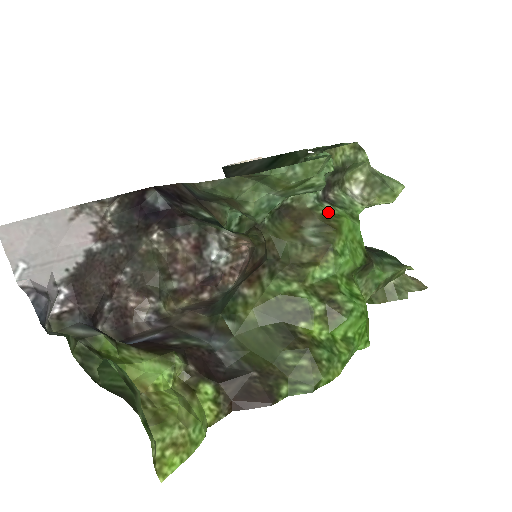
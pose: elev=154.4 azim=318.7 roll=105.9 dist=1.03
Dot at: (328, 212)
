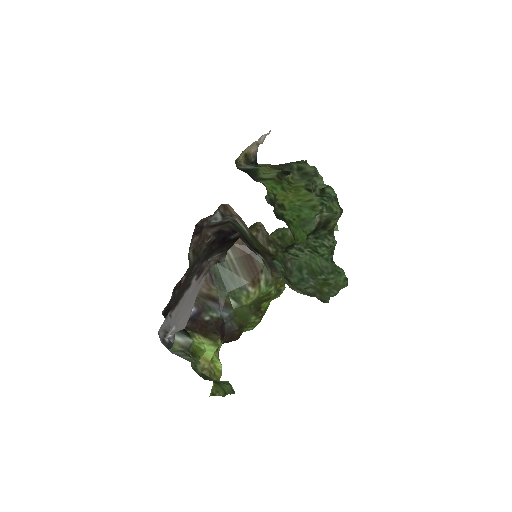
Dot at: occluded
